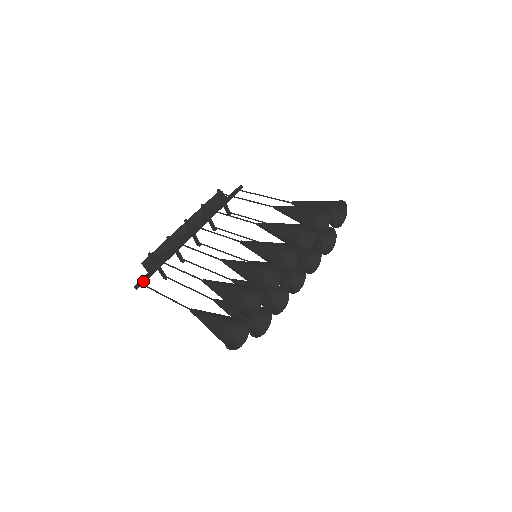
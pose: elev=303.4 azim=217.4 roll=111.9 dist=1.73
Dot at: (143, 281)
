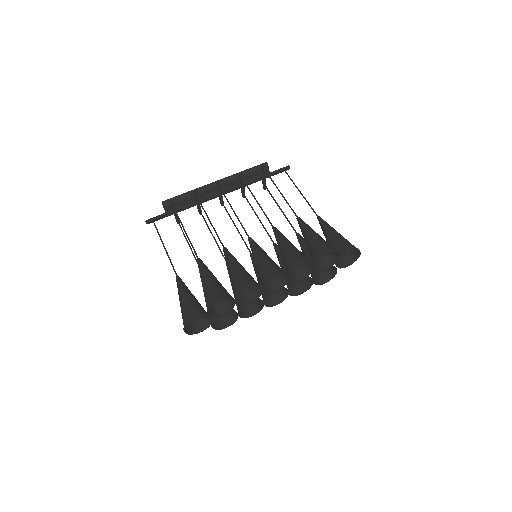
Dot at: (156, 219)
